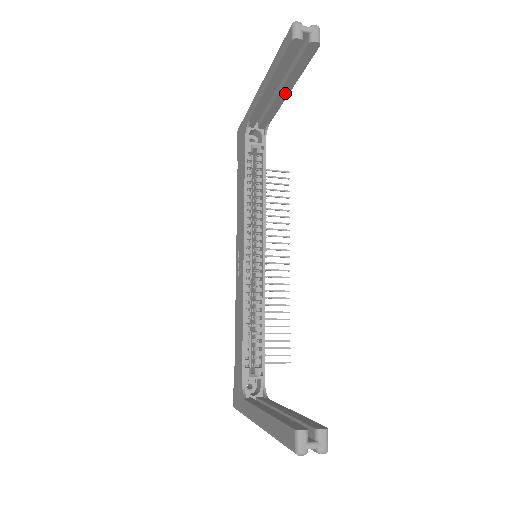
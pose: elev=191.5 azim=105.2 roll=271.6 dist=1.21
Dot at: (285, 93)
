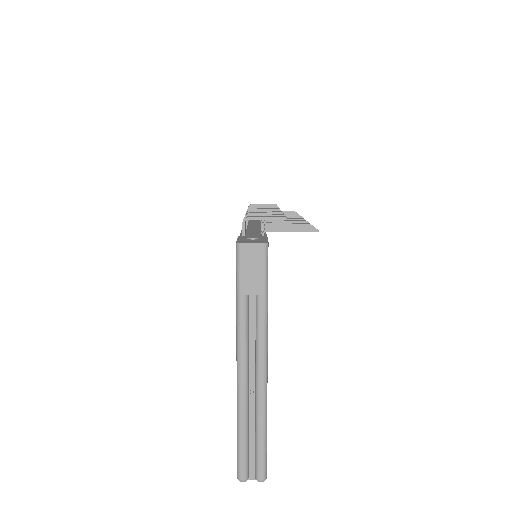
Dot at: occluded
